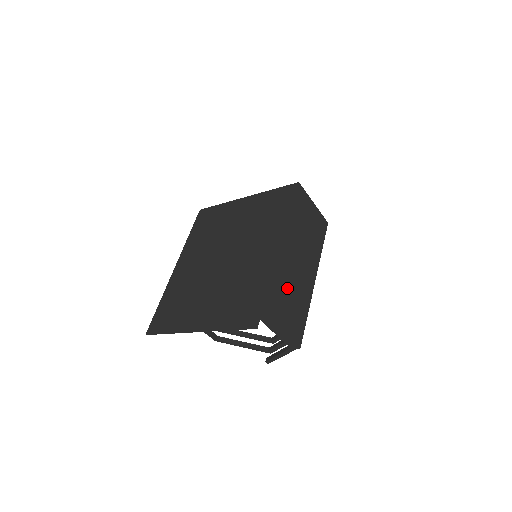
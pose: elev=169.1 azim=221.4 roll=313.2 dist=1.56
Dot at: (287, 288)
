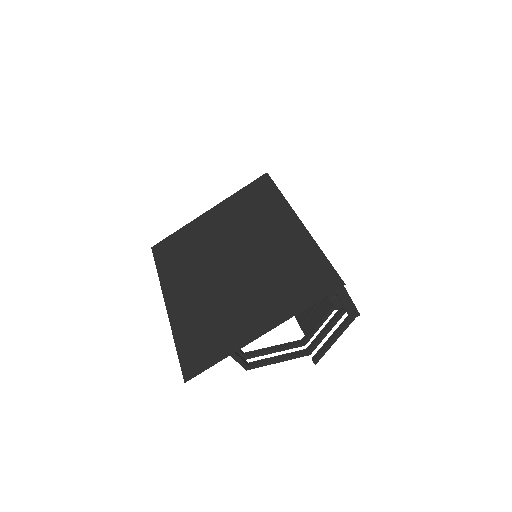
Dot at: occluded
